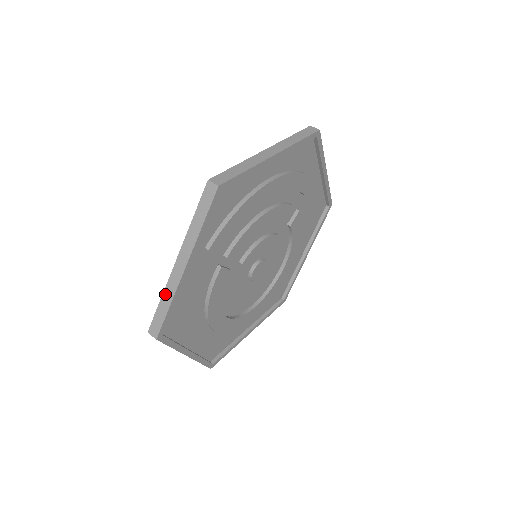
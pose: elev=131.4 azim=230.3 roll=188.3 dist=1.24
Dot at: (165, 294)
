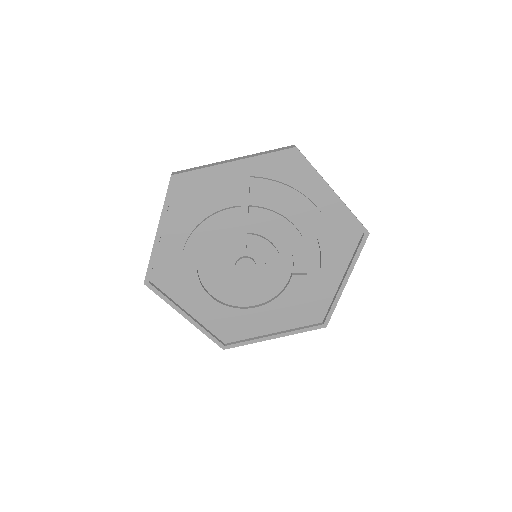
Dot at: (206, 165)
